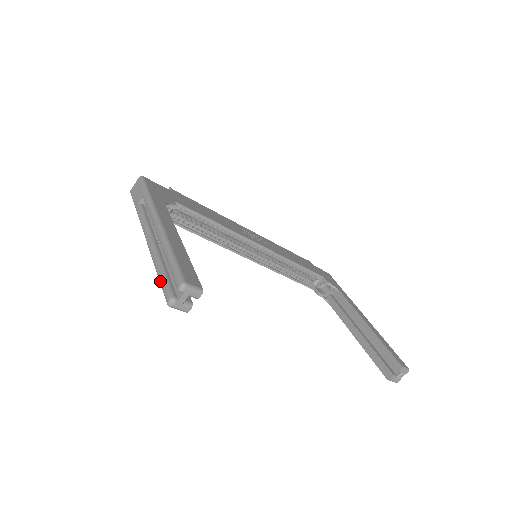
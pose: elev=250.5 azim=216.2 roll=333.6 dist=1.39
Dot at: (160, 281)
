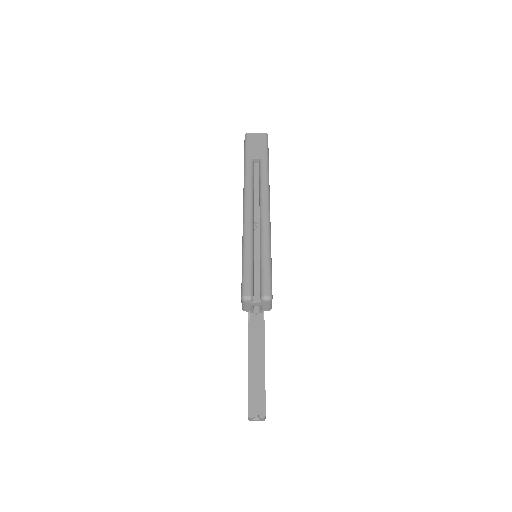
Dot at: (245, 266)
